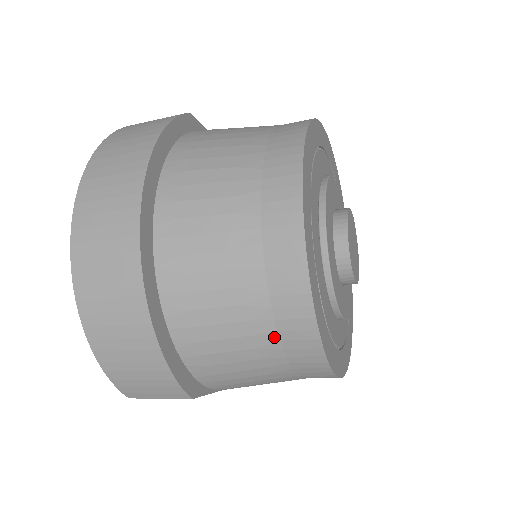
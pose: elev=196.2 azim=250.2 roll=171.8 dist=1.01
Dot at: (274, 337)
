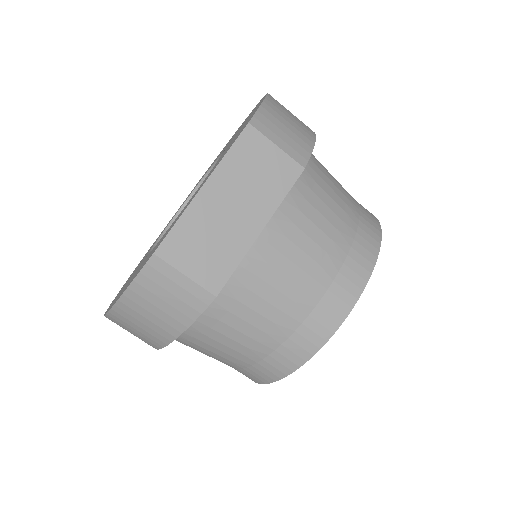
Dot at: (357, 211)
